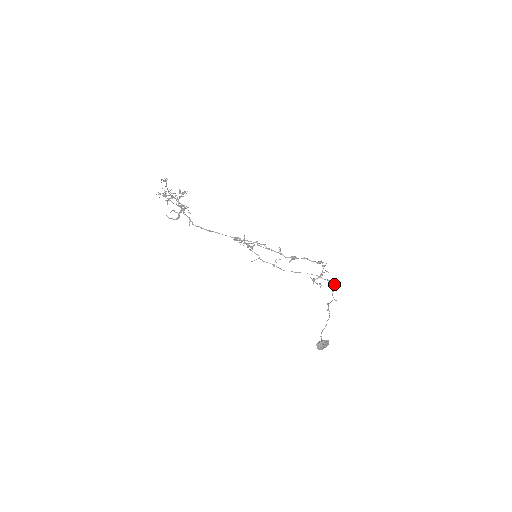
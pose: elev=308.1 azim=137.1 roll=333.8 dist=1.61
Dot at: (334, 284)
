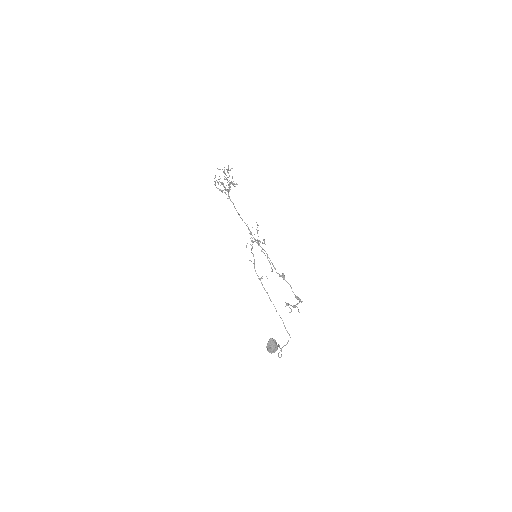
Dot at: (288, 341)
